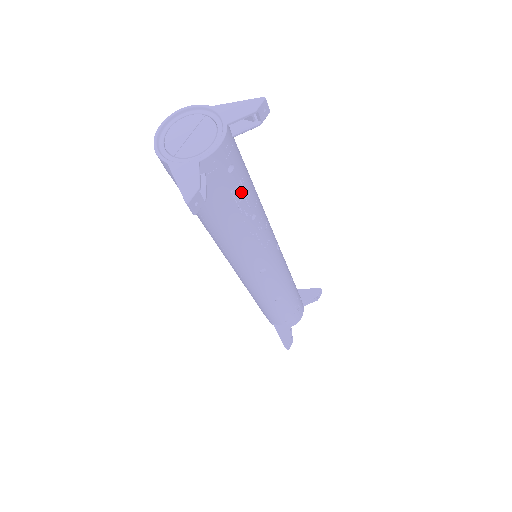
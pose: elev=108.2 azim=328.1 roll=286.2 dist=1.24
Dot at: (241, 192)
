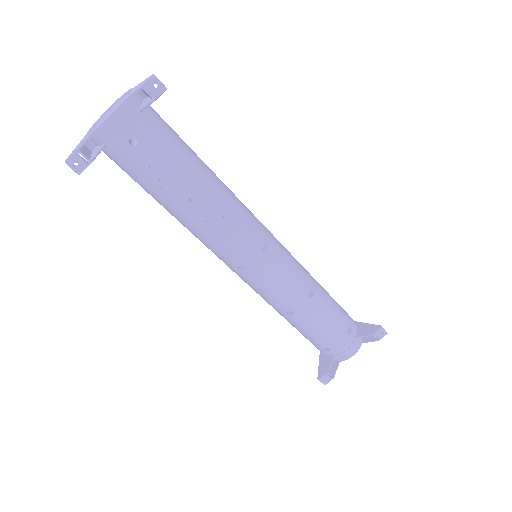
Dot at: (161, 169)
